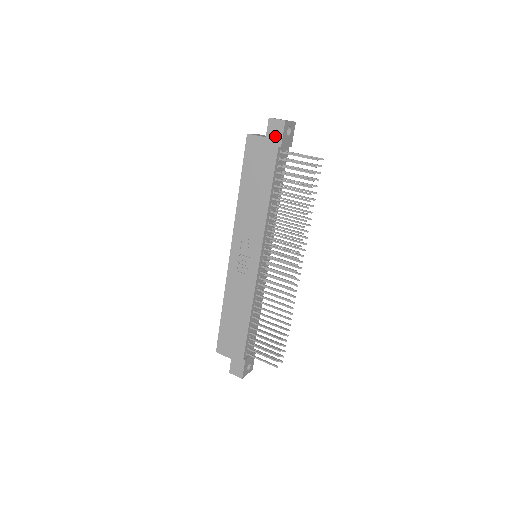
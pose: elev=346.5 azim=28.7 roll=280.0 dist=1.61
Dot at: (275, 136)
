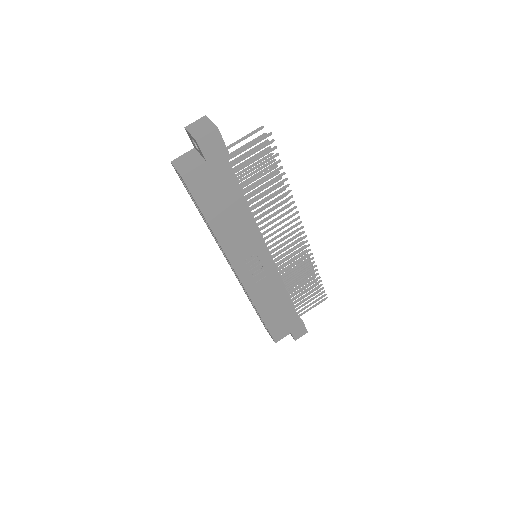
Dot at: (217, 152)
